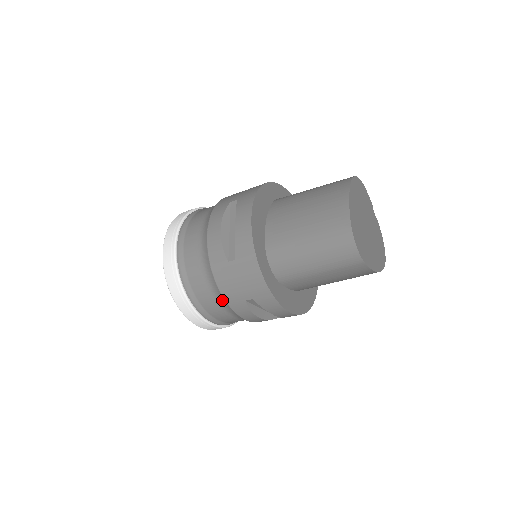
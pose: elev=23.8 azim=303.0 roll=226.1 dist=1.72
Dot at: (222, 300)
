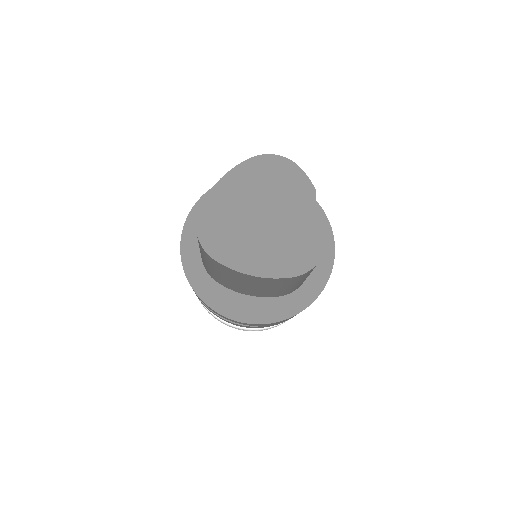
Dot at: occluded
